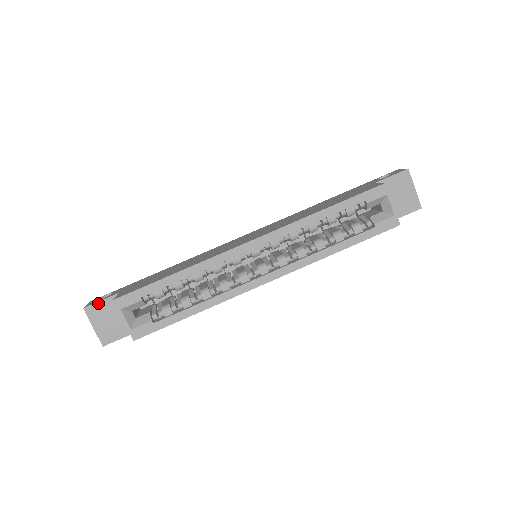
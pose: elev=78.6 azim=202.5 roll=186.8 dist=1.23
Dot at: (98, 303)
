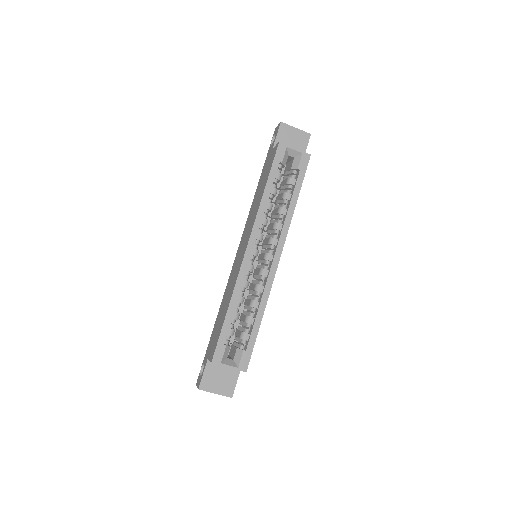
Dot at: (203, 377)
